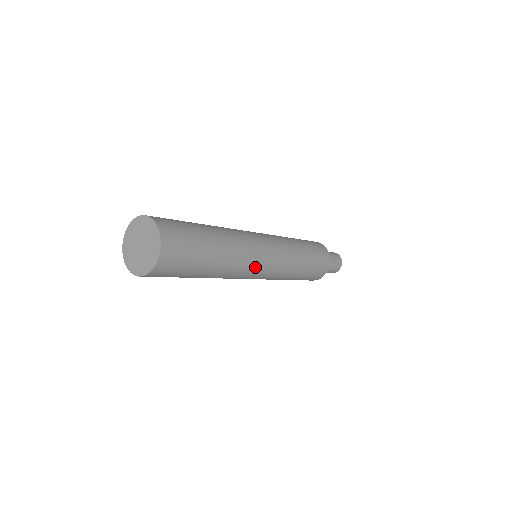
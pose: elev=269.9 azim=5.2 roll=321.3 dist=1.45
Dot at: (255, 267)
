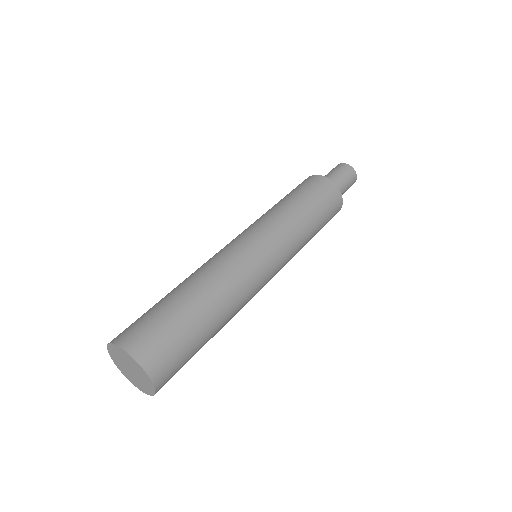
Dot at: (259, 283)
